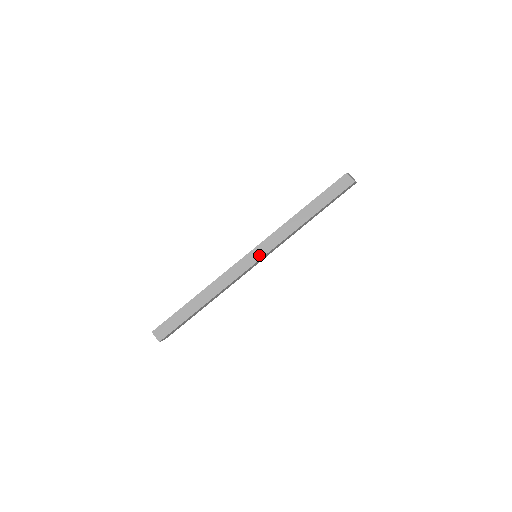
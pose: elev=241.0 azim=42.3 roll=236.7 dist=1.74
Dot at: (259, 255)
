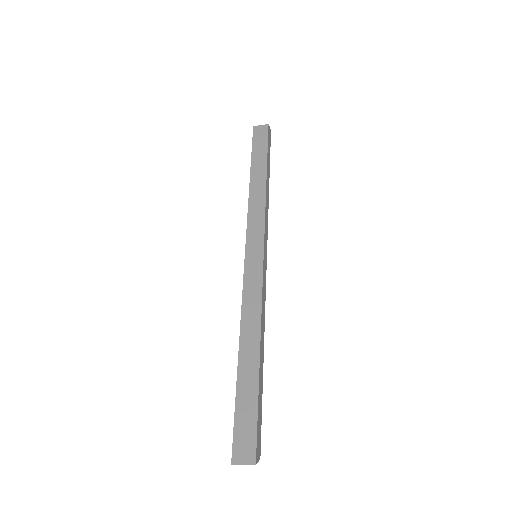
Dot at: (258, 248)
